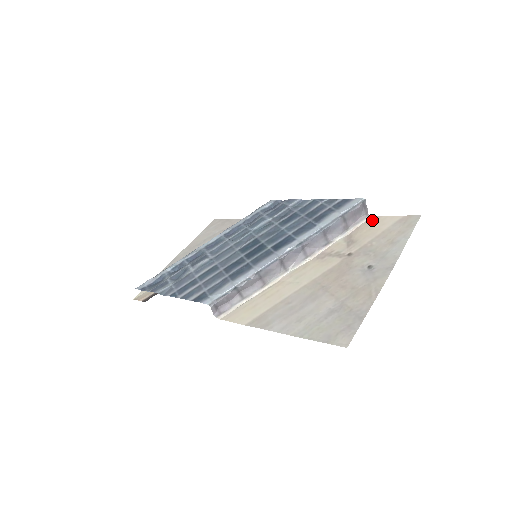
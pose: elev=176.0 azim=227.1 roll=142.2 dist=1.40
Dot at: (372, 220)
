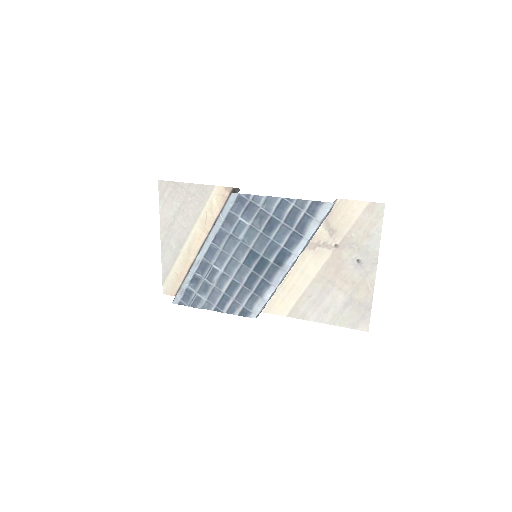
Dot at: (341, 205)
